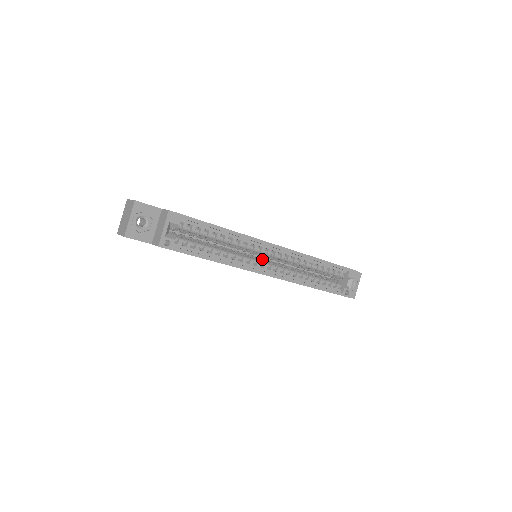
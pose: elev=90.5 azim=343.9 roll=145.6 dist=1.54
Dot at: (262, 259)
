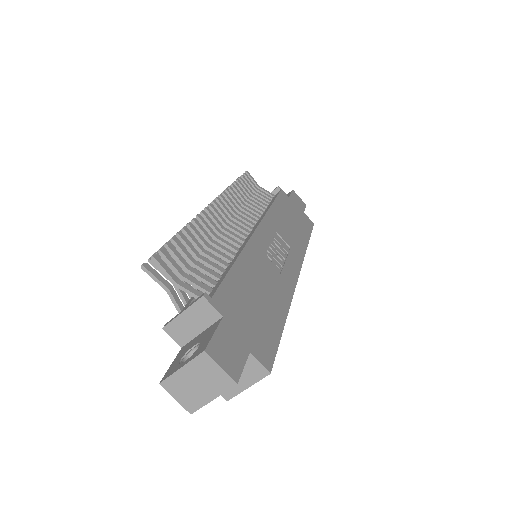
Dot at: occluded
